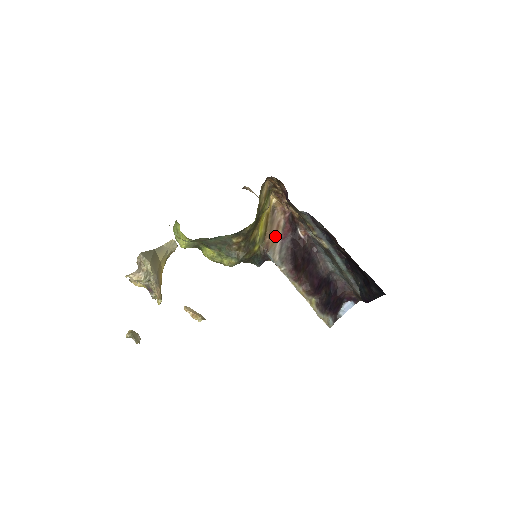
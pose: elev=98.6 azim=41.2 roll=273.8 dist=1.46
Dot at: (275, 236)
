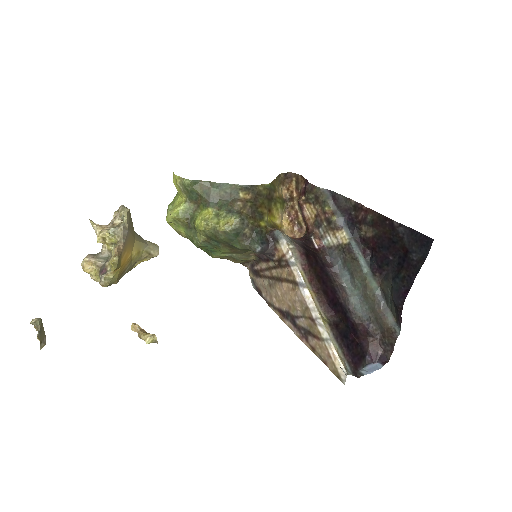
Dot at: occluded
